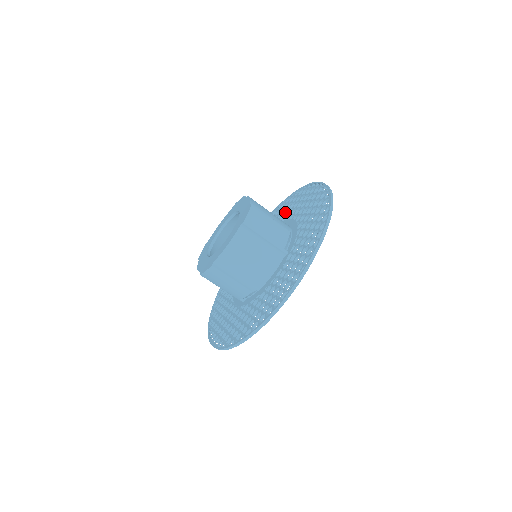
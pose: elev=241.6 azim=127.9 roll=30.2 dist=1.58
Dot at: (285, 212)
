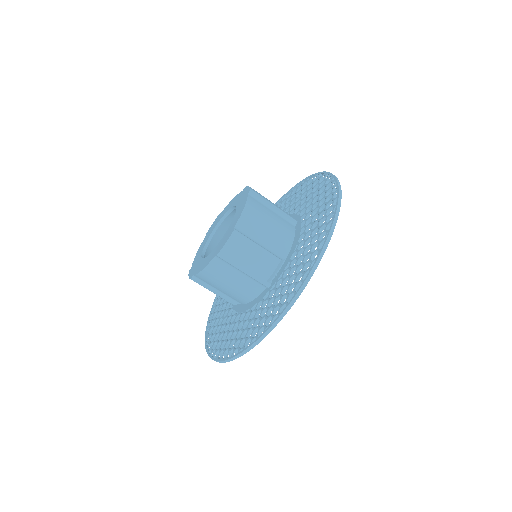
Dot at: (309, 201)
